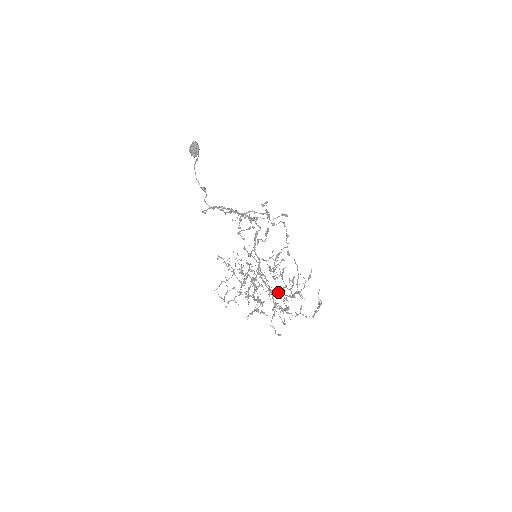
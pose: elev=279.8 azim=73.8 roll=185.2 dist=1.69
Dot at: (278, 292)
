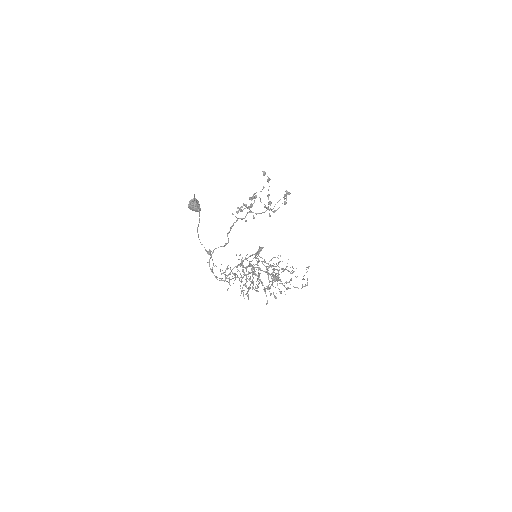
Dot at: occluded
